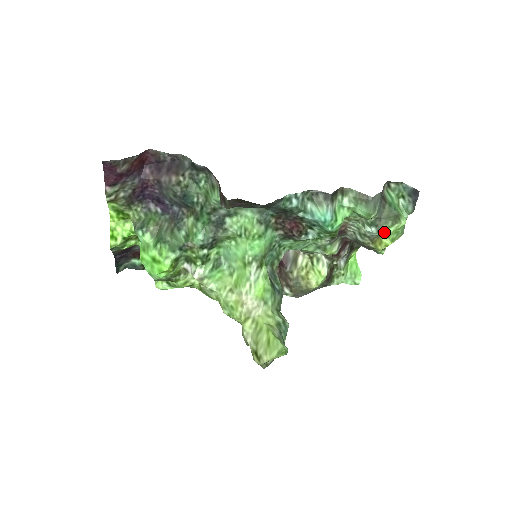
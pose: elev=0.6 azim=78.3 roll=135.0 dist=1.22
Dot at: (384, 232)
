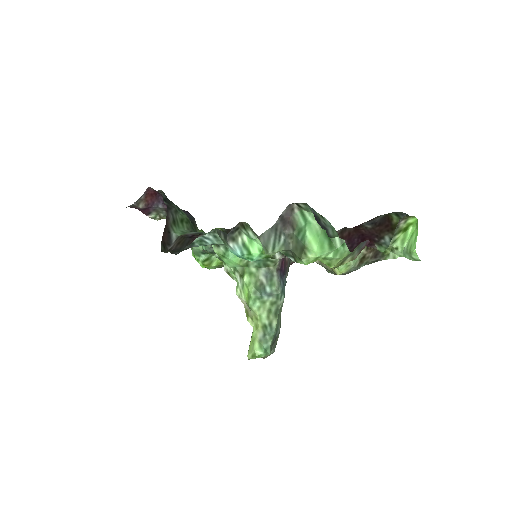
Dot at: (301, 263)
